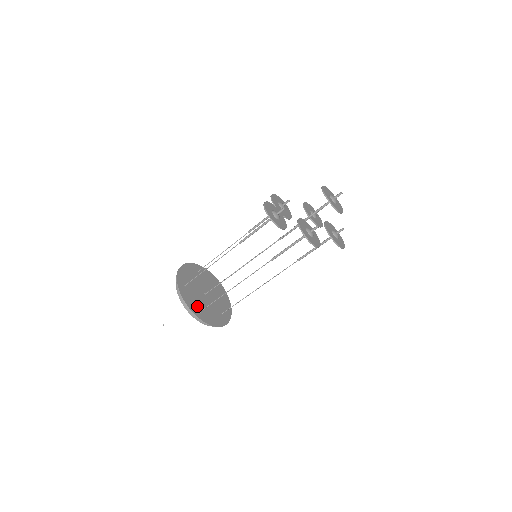
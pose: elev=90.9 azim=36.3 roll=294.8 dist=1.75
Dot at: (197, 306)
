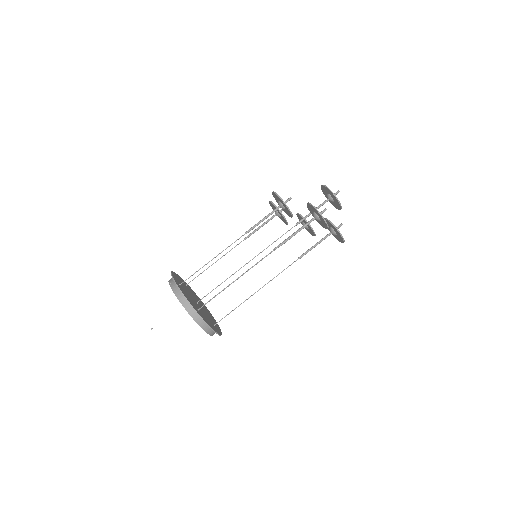
Dot at: (194, 305)
